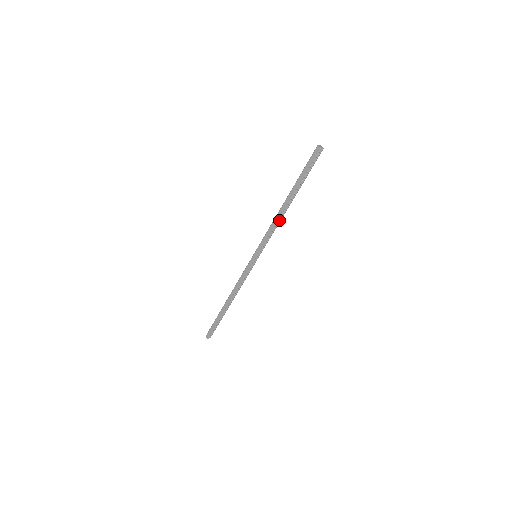
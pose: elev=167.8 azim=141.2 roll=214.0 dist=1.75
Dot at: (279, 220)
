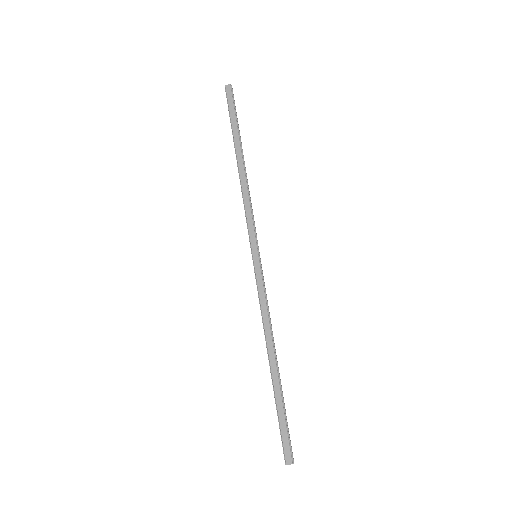
Dot at: (247, 189)
